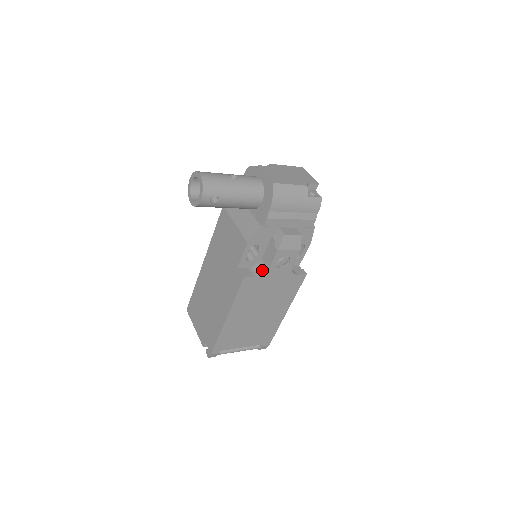
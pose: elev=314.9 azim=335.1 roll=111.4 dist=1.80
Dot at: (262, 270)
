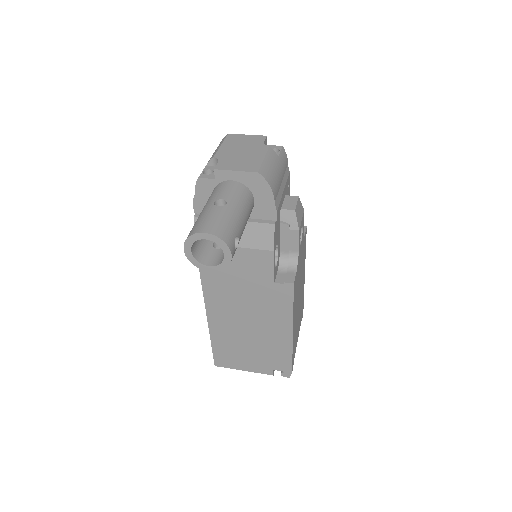
Dot at: (293, 261)
